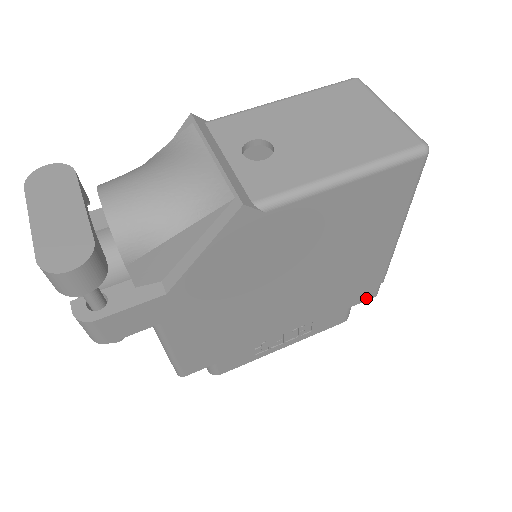
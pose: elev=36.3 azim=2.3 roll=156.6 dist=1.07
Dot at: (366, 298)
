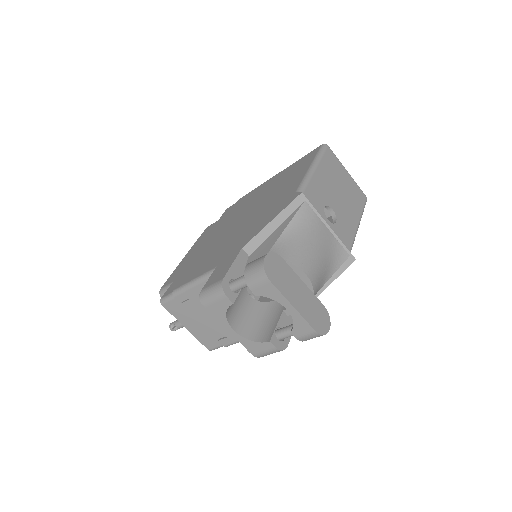
Dot at: occluded
